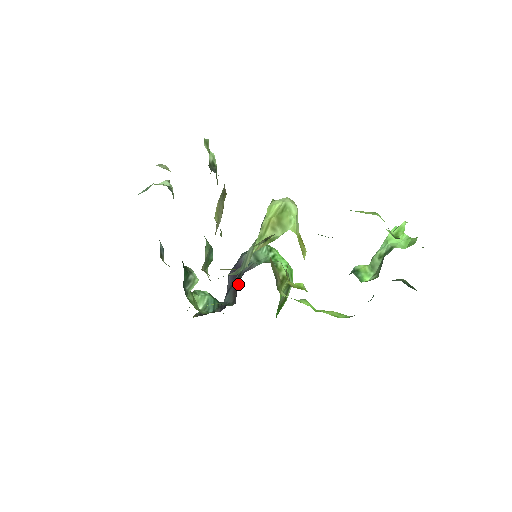
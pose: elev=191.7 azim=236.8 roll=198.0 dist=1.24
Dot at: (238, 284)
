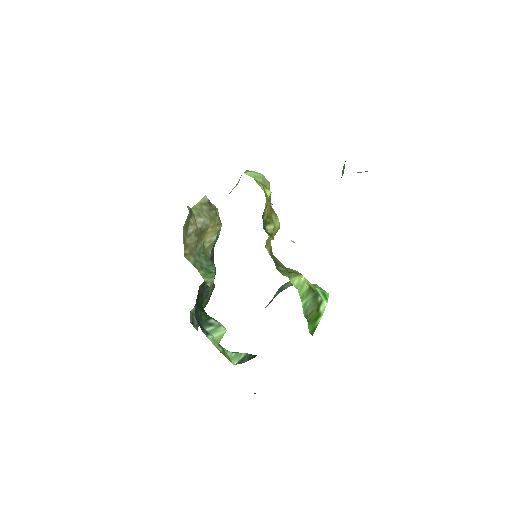
Dot at: occluded
